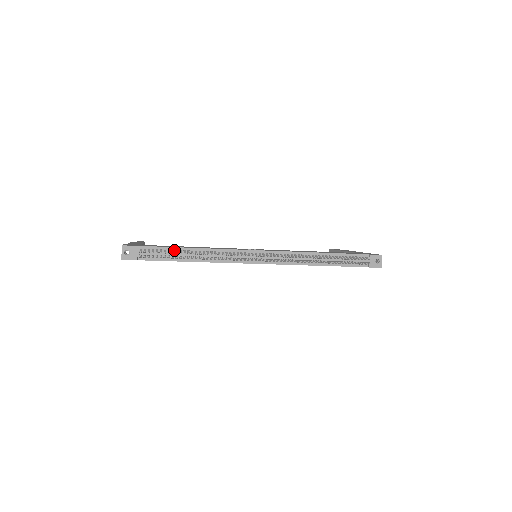
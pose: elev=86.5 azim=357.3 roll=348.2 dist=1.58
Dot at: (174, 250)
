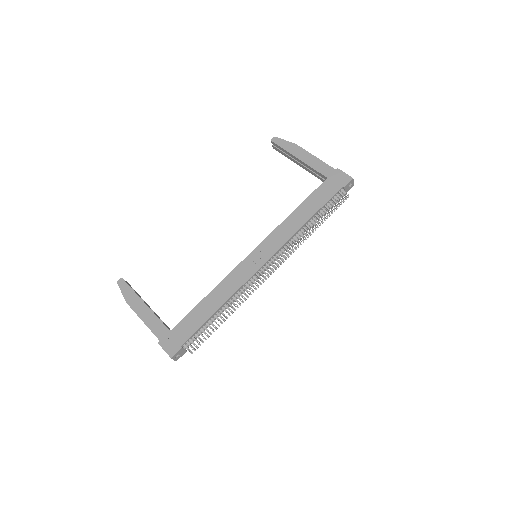
Dot at: (207, 322)
